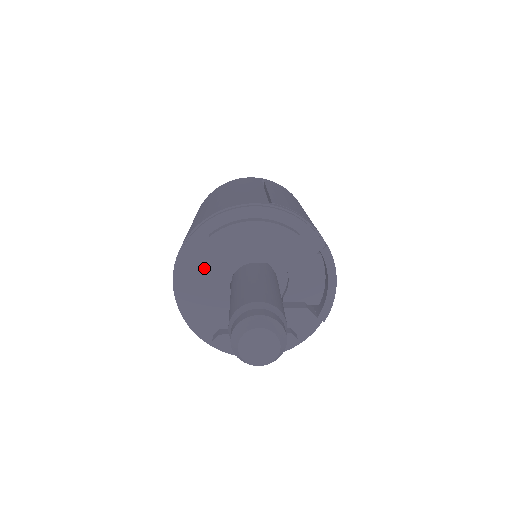
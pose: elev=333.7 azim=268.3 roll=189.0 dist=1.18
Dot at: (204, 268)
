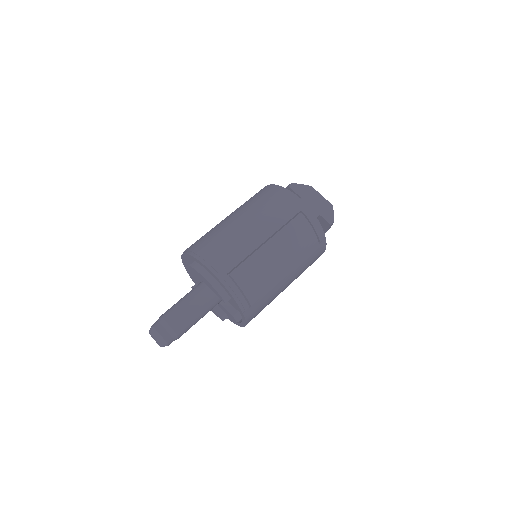
Dot at: occluded
